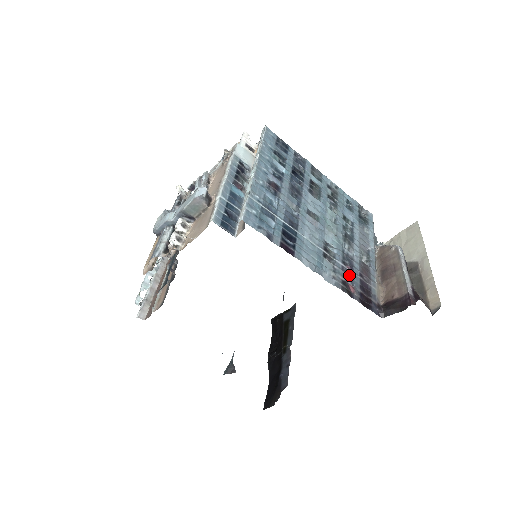
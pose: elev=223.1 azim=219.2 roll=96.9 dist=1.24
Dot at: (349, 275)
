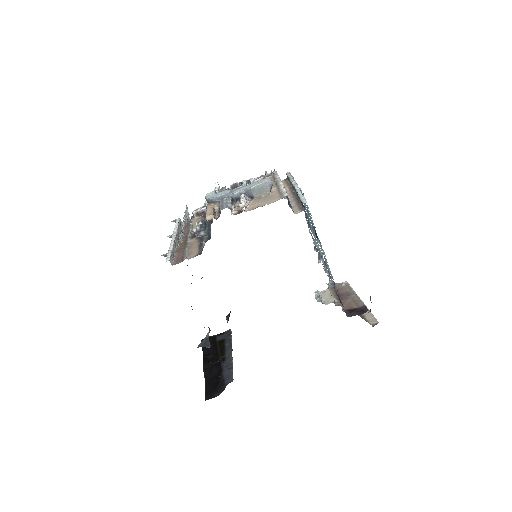
Dot at: (332, 281)
